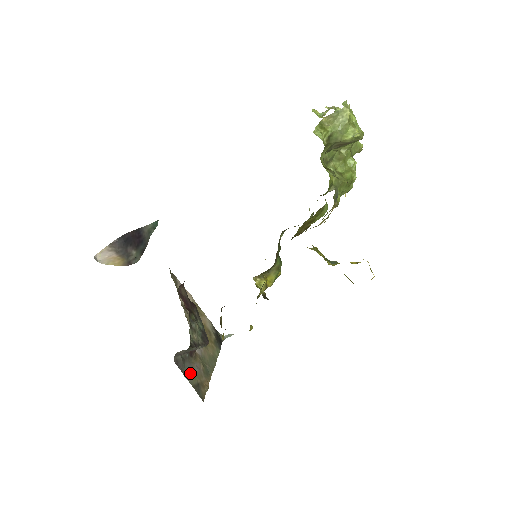
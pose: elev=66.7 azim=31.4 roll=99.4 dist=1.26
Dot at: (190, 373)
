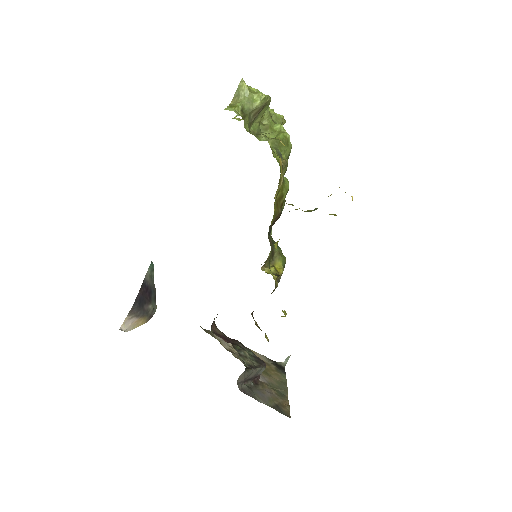
Dot at: (263, 398)
